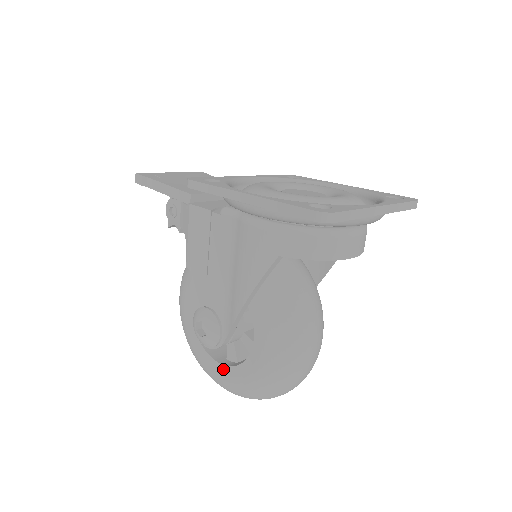
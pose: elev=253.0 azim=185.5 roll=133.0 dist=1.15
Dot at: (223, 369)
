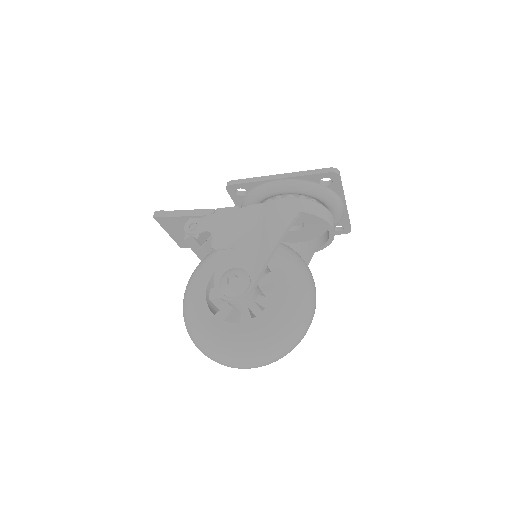
Dot at: (243, 326)
